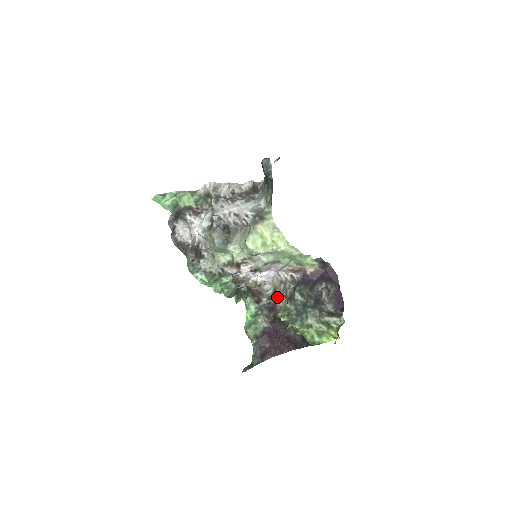
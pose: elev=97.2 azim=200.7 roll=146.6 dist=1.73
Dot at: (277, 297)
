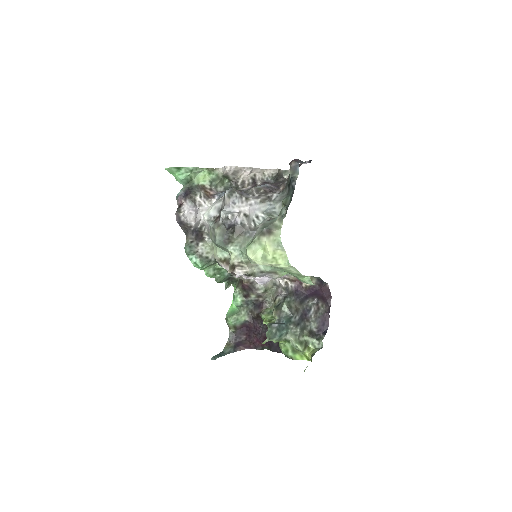
Dot at: (266, 297)
